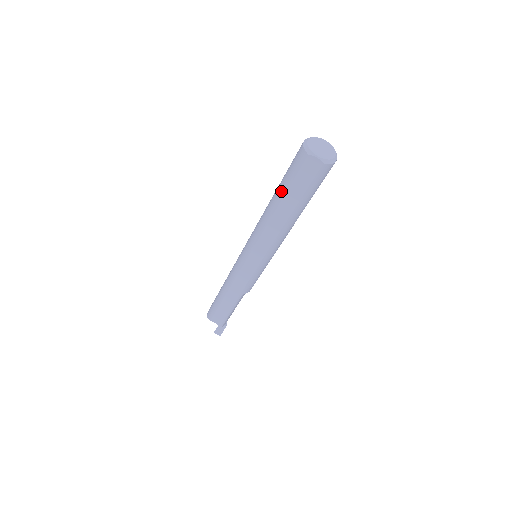
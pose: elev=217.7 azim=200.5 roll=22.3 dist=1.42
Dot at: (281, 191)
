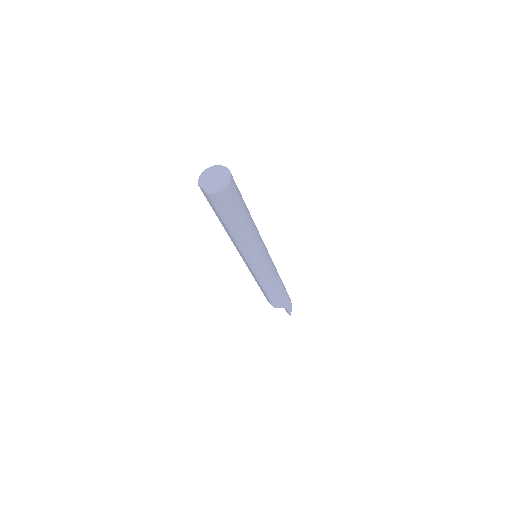
Dot at: occluded
